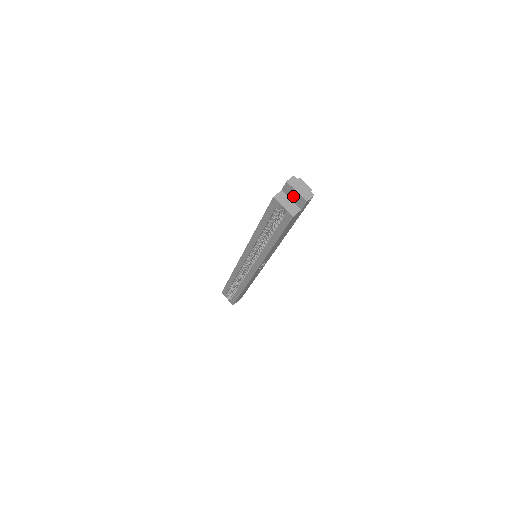
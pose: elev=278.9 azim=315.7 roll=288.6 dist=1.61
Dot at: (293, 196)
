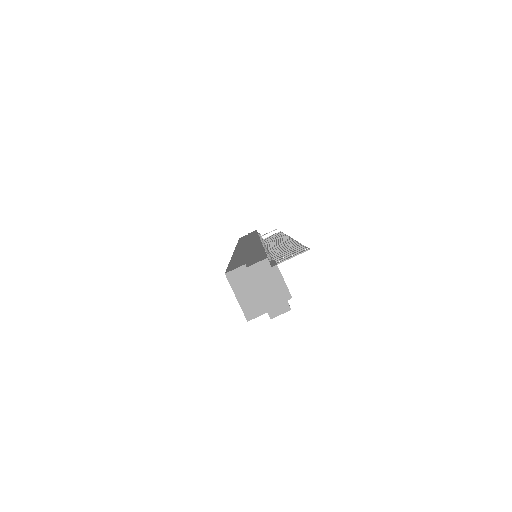
Dot at: occluded
